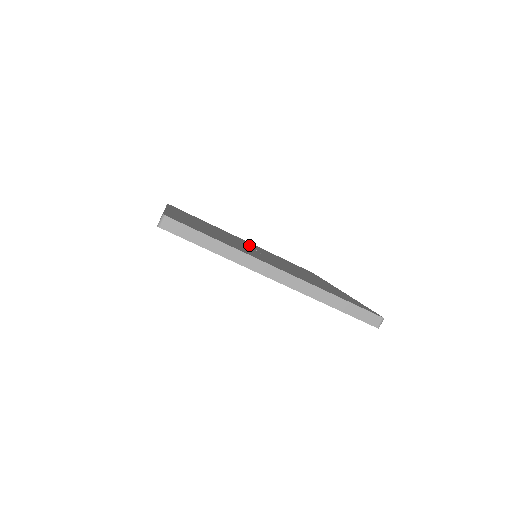
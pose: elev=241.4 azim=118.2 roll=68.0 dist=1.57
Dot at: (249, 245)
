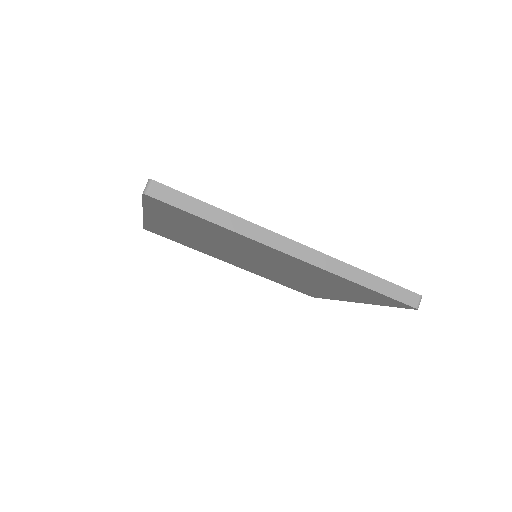
Dot at: occluded
